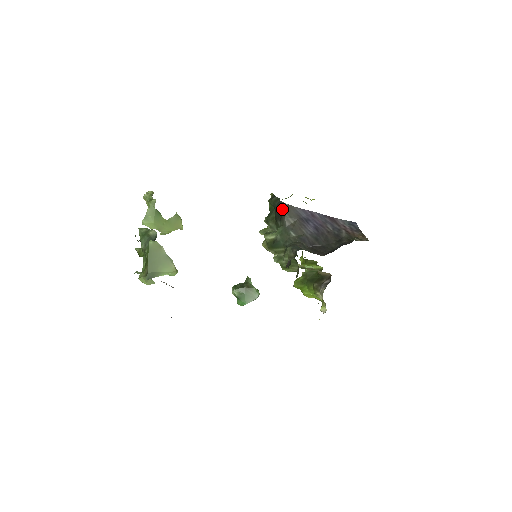
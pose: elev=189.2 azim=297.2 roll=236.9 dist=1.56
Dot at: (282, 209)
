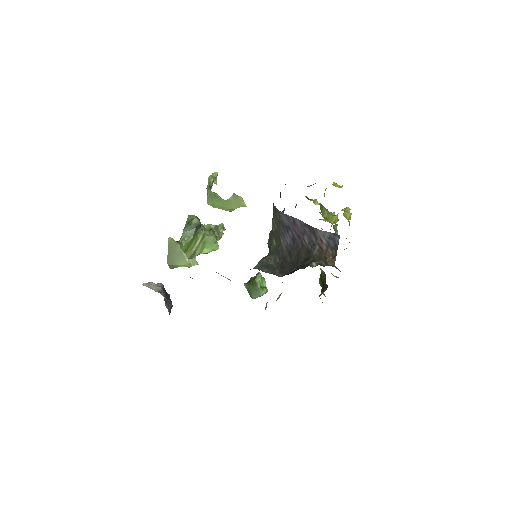
Dot at: (273, 211)
